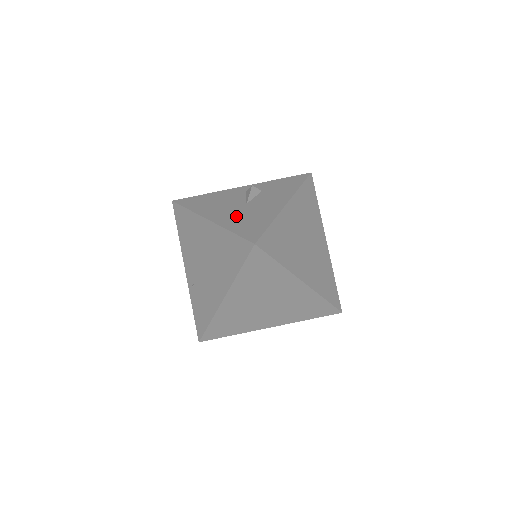
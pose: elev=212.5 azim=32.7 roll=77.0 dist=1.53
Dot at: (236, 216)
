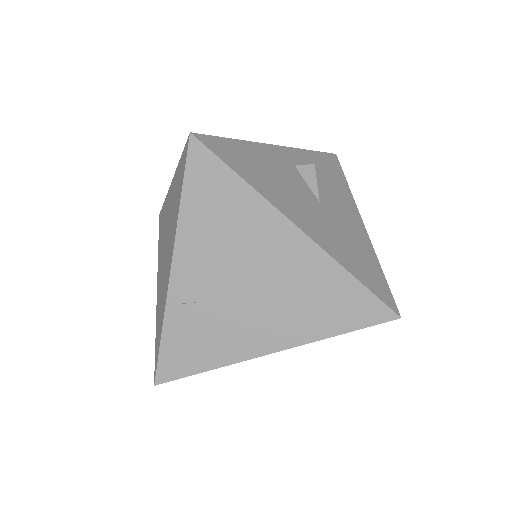
Dot at: (332, 234)
